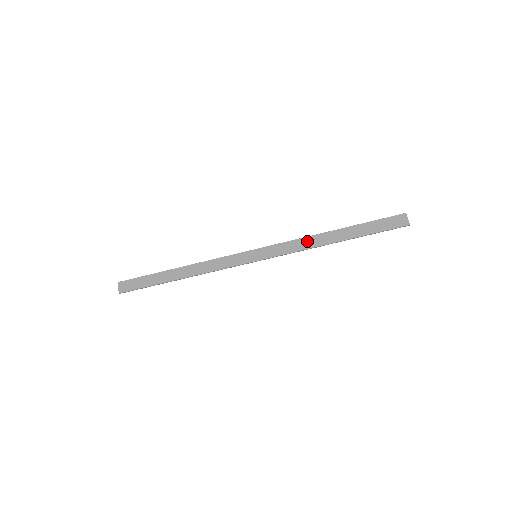
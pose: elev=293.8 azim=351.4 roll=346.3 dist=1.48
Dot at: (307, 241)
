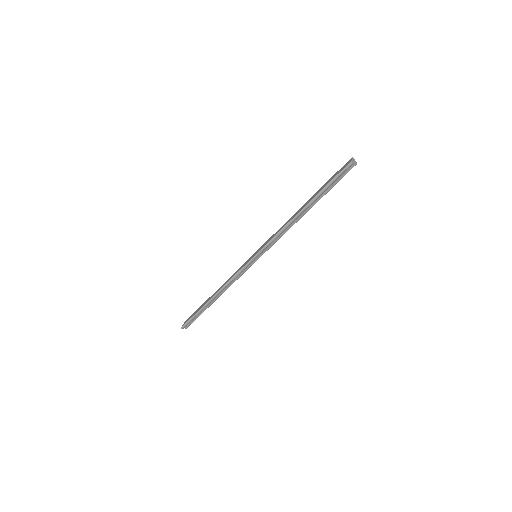
Dot at: (285, 223)
